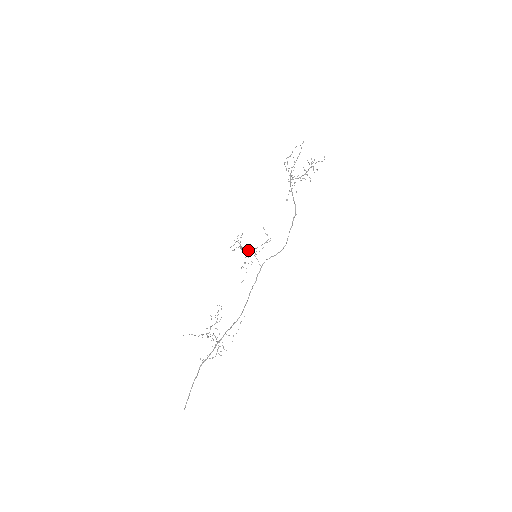
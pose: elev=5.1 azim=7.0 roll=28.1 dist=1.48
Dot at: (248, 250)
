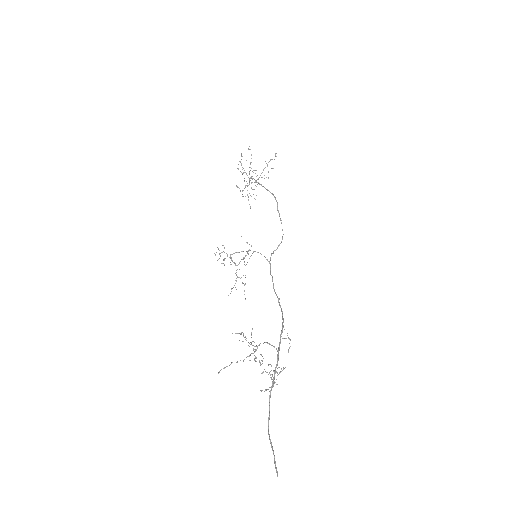
Dot at: occluded
